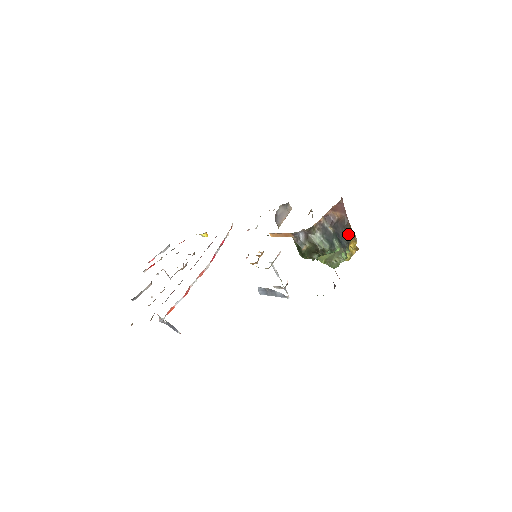
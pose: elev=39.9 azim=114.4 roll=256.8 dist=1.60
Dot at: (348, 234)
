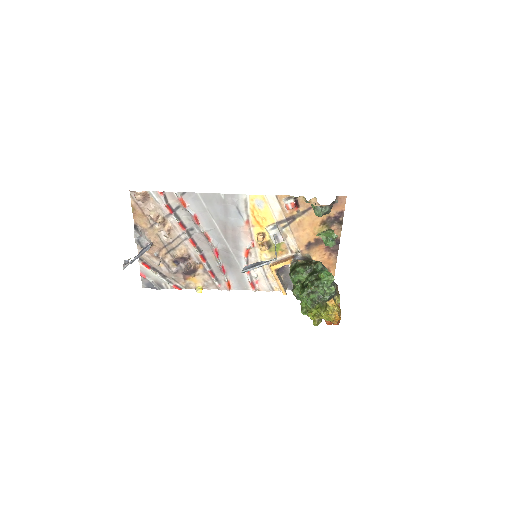
Dot at: (336, 288)
